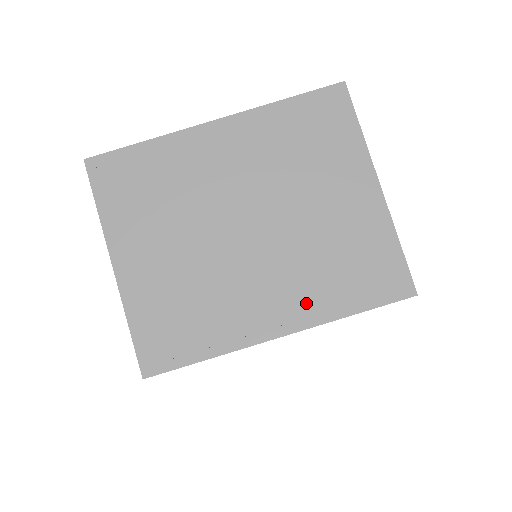
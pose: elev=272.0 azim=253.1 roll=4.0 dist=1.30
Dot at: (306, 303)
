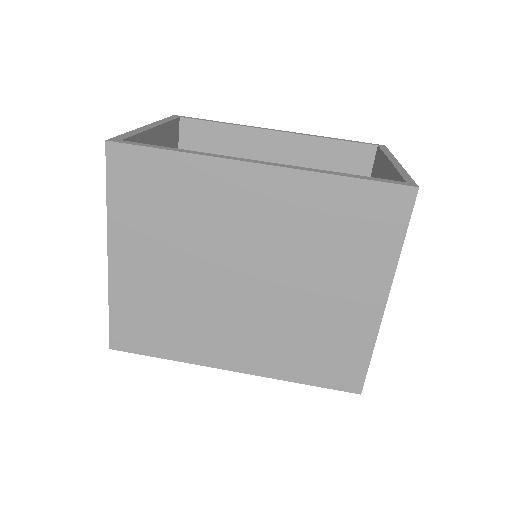
Dot at: (266, 359)
